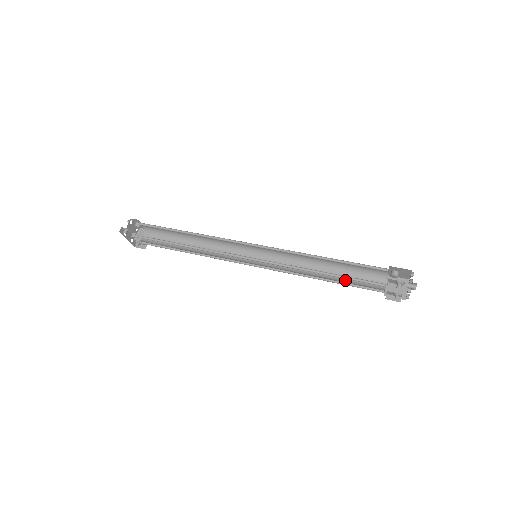
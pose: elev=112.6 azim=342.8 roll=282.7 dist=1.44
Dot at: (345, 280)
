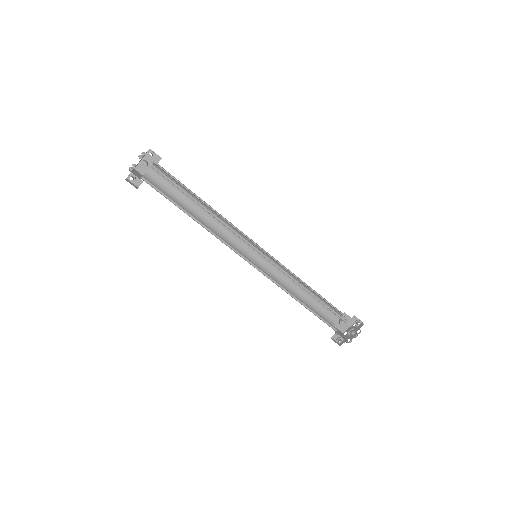
Dot at: (313, 311)
